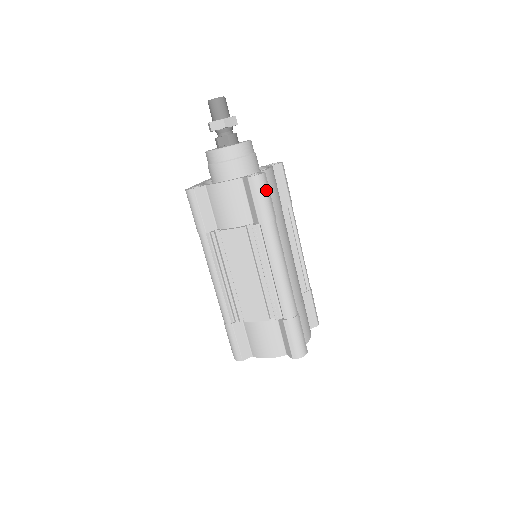
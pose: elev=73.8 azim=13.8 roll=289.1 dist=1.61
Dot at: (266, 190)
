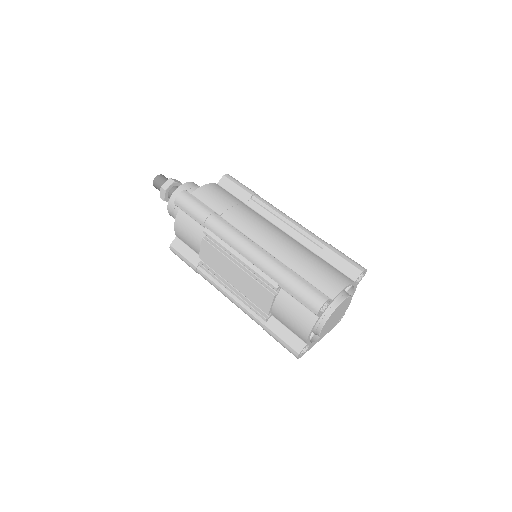
Dot at: (190, 200)
